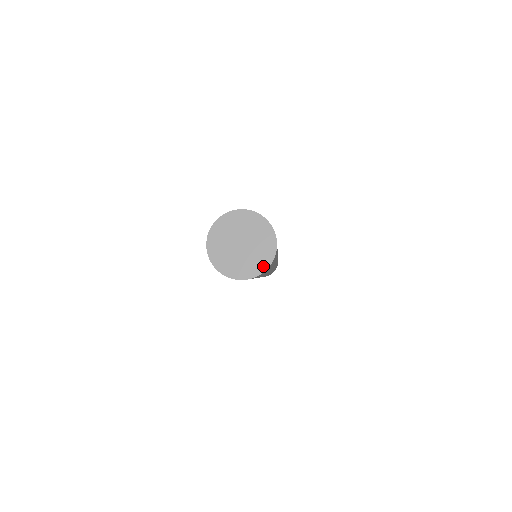
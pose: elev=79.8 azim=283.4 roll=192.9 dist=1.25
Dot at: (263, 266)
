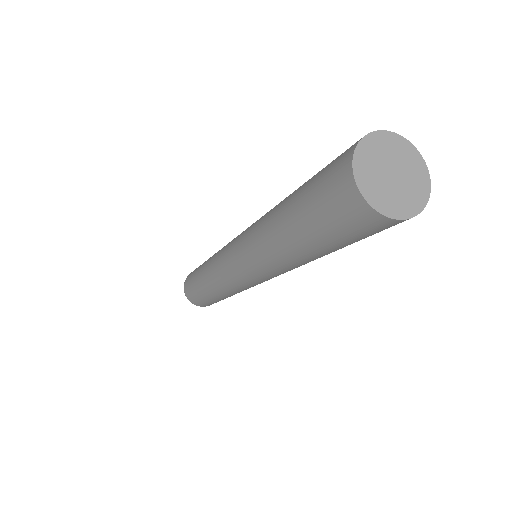
Dot at: (424, 172)
